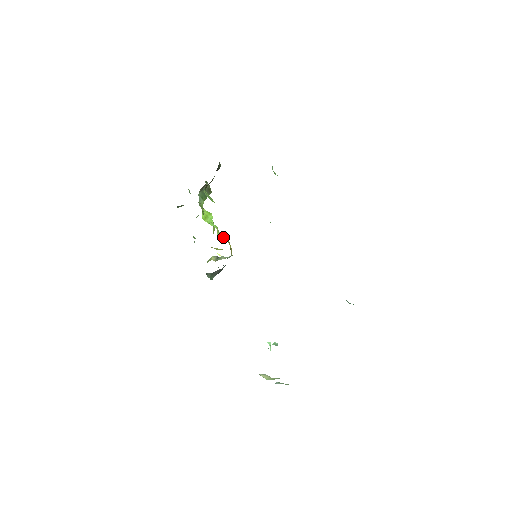
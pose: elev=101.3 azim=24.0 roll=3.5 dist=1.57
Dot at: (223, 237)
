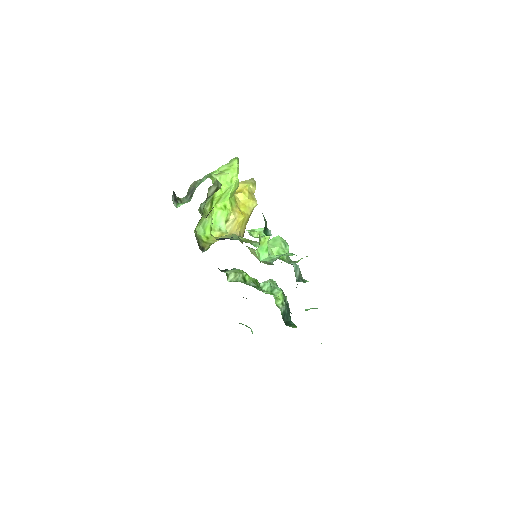
Dot at: (231, 227)
